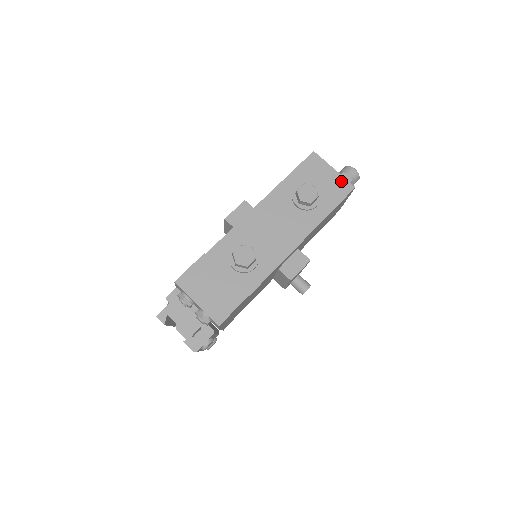
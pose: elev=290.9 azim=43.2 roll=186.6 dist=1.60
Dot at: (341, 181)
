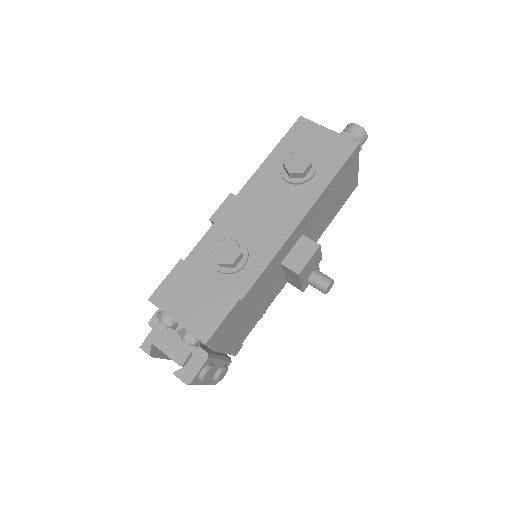
Dot at: (340, 140)
